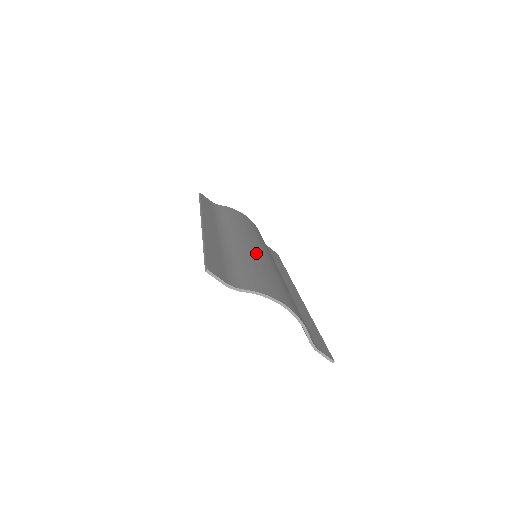
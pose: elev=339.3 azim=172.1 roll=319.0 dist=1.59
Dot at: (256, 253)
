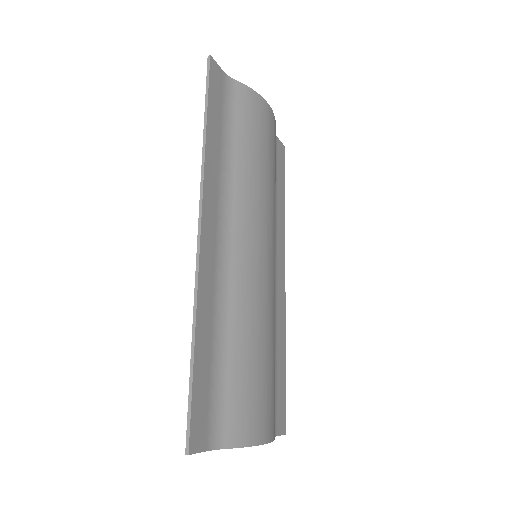
Dot at: (258, 290)
